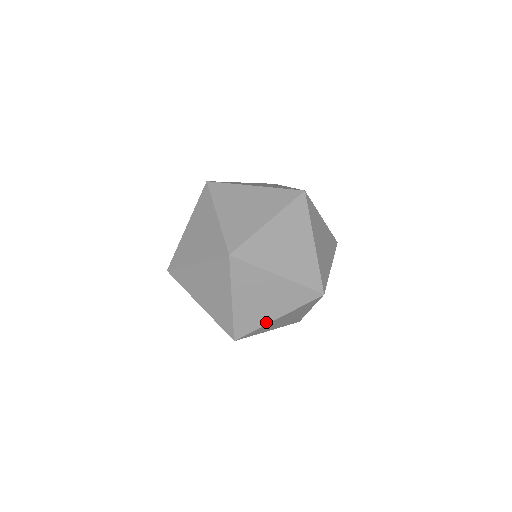
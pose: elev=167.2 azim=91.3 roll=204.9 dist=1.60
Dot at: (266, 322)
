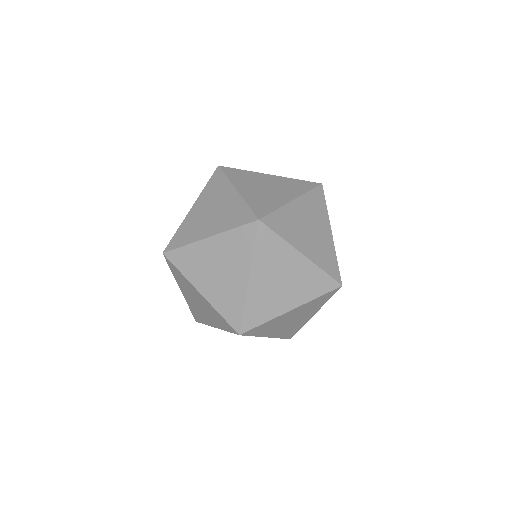
Dot at: (278, 313)
